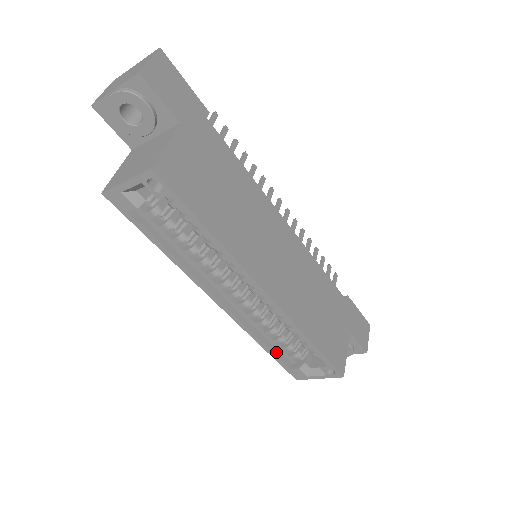
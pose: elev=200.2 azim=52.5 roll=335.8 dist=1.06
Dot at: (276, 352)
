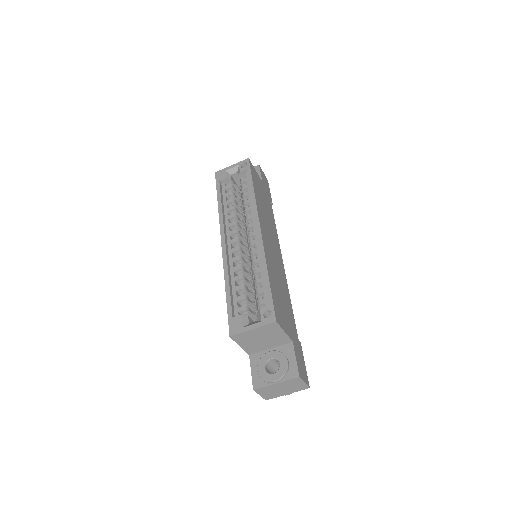
Dot at: (232, 298)
